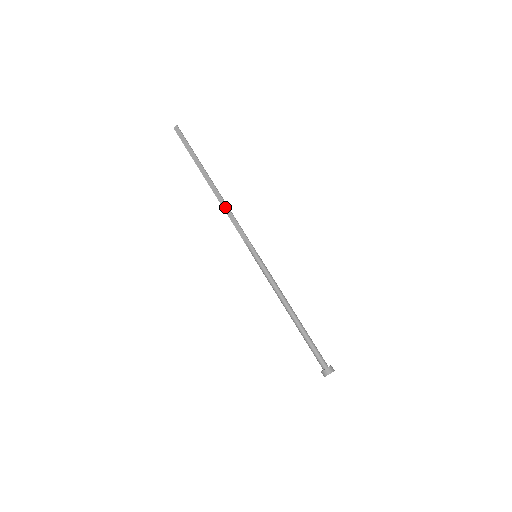
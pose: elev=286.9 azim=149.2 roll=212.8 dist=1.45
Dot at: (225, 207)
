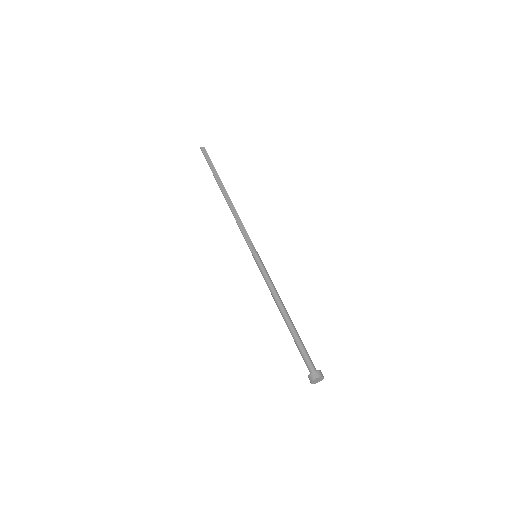
Dot at: (234, 211)
